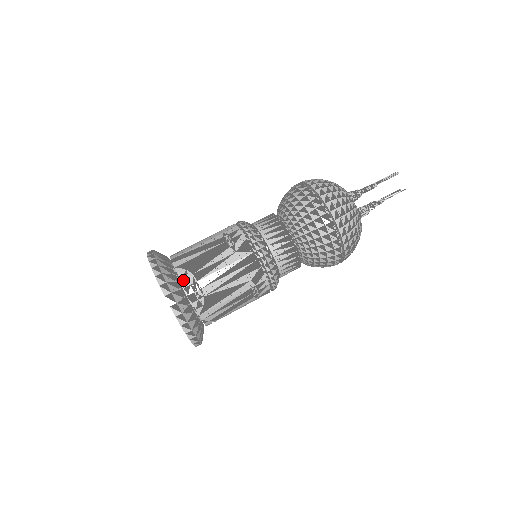
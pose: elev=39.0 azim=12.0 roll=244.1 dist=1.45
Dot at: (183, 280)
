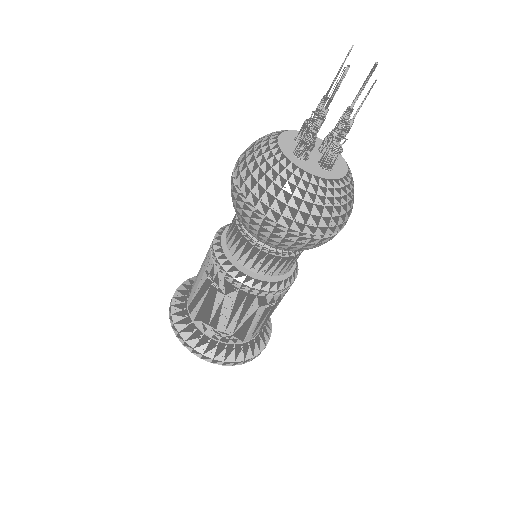
Dot at: (206, 332)
